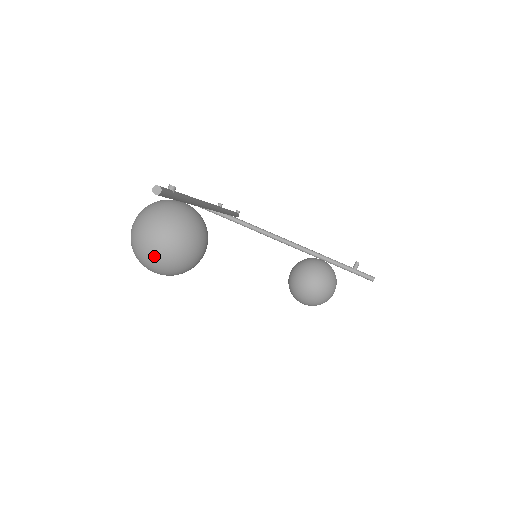
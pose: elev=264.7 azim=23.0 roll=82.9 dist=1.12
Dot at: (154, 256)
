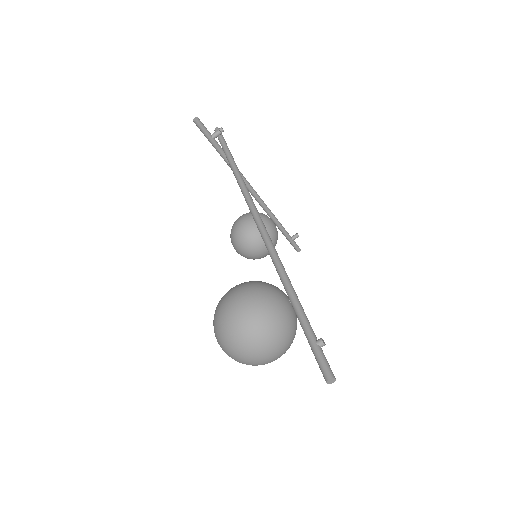
Dot at: (250, 363)
